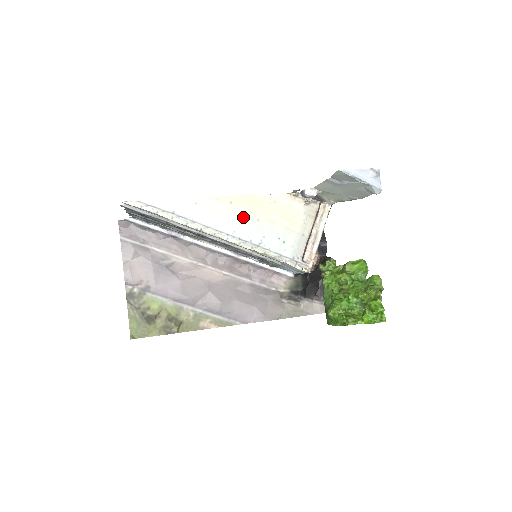
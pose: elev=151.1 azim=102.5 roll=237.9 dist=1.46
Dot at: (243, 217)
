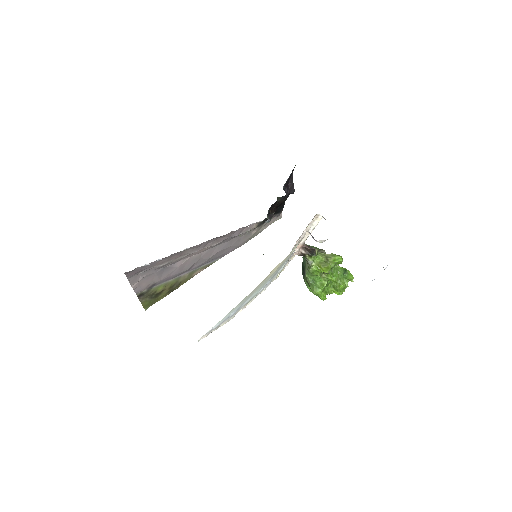
Dot at: (270, 277)
